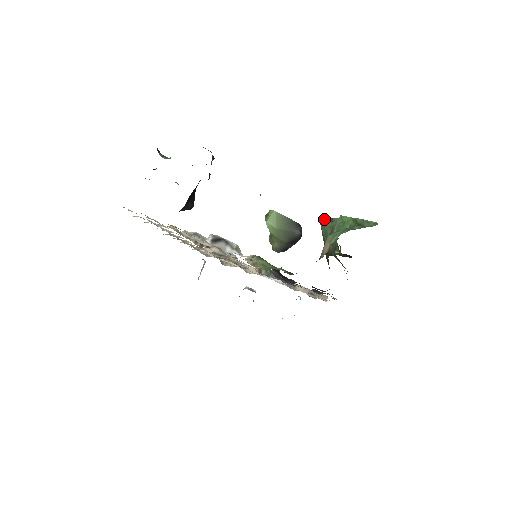
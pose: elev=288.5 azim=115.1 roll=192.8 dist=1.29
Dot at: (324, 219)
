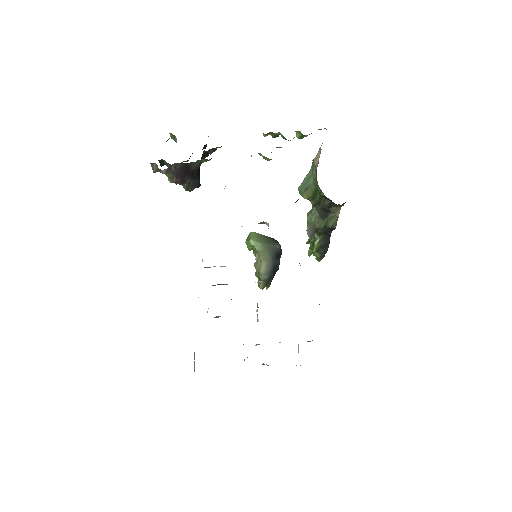
Dot at: (300, 185)
